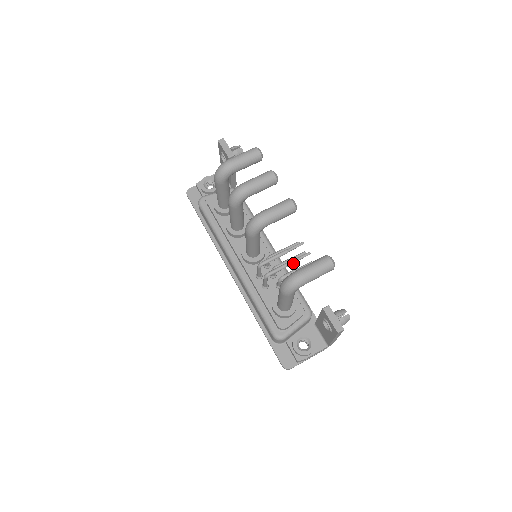
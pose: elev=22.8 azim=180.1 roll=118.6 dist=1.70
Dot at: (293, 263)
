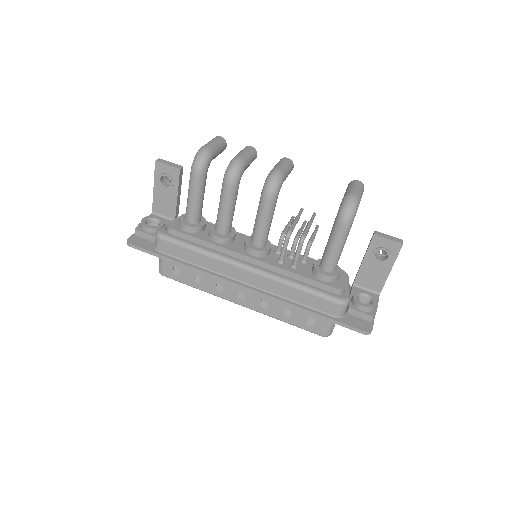
Dot at: occluded
